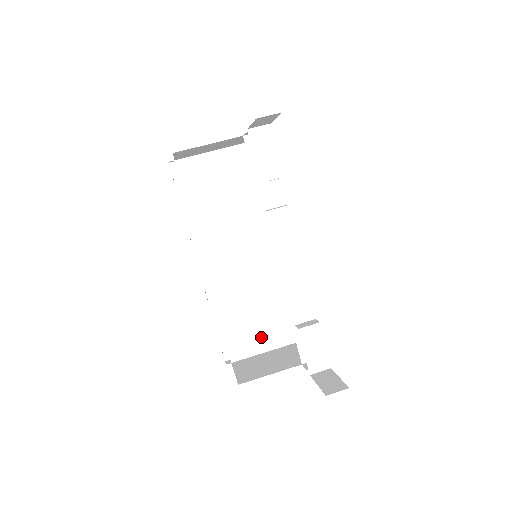
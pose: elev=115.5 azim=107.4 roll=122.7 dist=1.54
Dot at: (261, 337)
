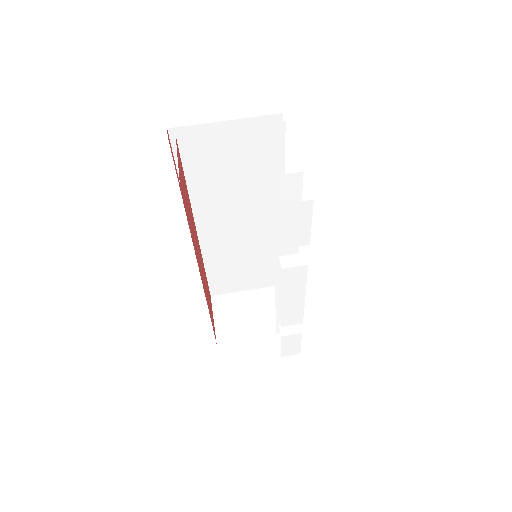
Dot at: (243, 282)
